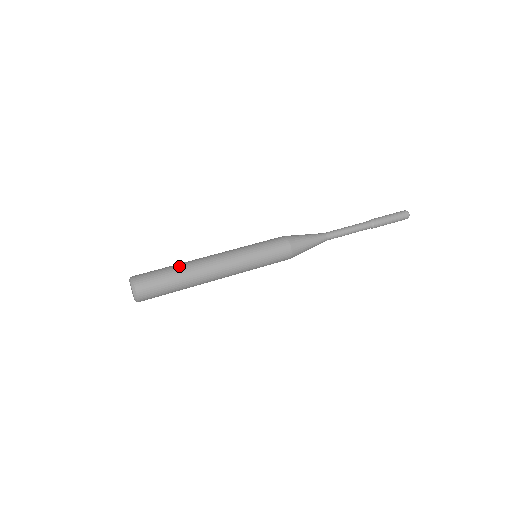
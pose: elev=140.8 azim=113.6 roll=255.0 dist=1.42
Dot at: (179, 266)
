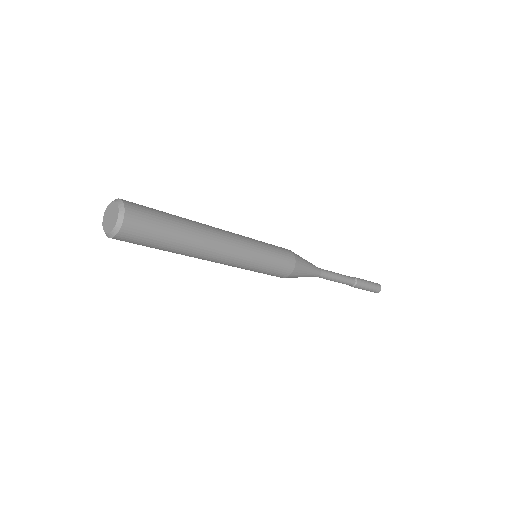
Dot at: occluded
